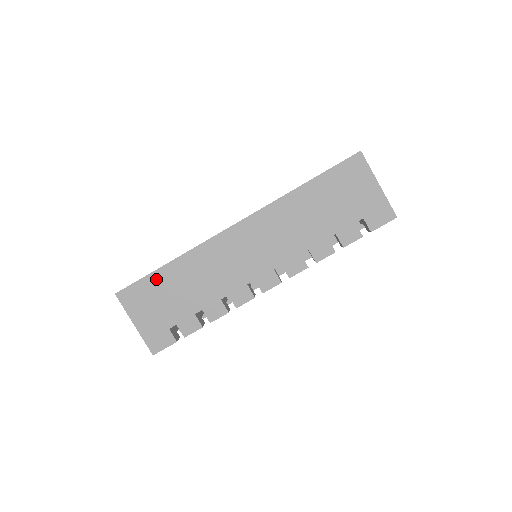
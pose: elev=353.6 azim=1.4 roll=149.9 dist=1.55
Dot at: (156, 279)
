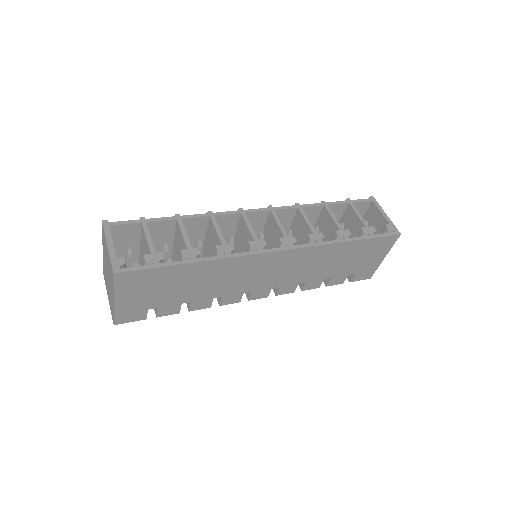
Dot at: (170, 272)
